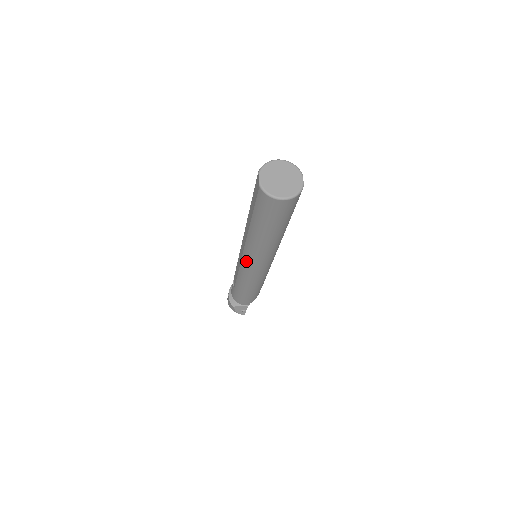
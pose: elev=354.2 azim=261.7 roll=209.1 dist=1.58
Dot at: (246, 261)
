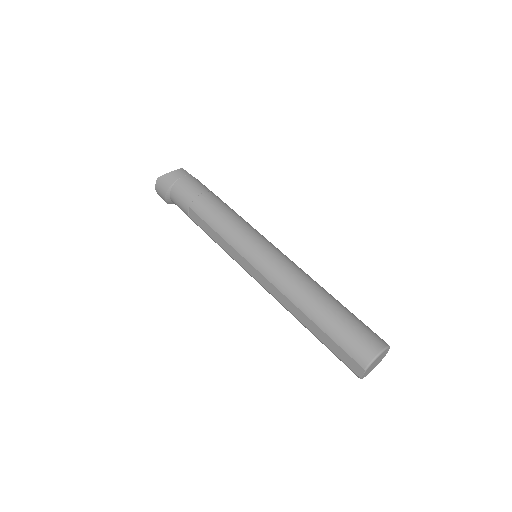
Dot at: occluded
